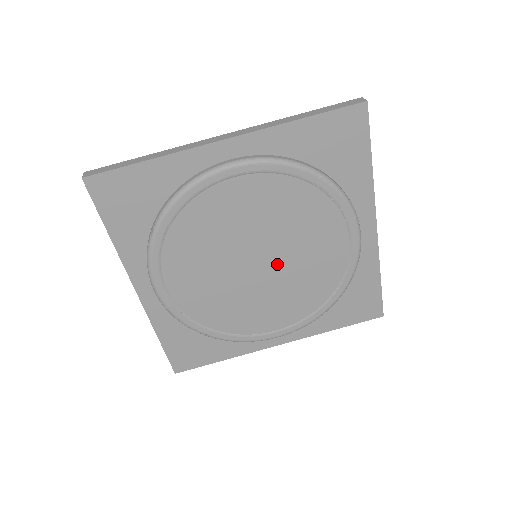
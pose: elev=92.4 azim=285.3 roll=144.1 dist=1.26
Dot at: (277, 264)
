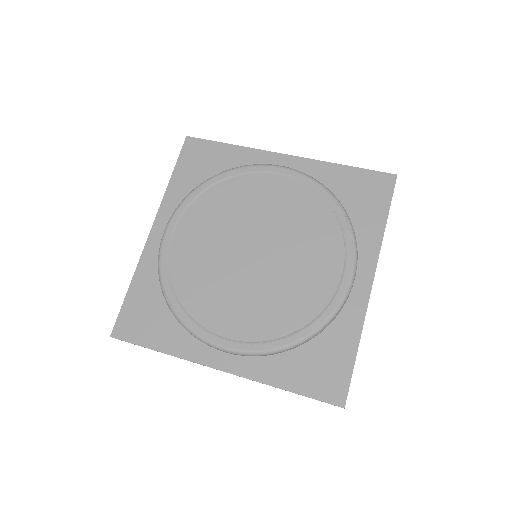
Dot at: (269, 263)
